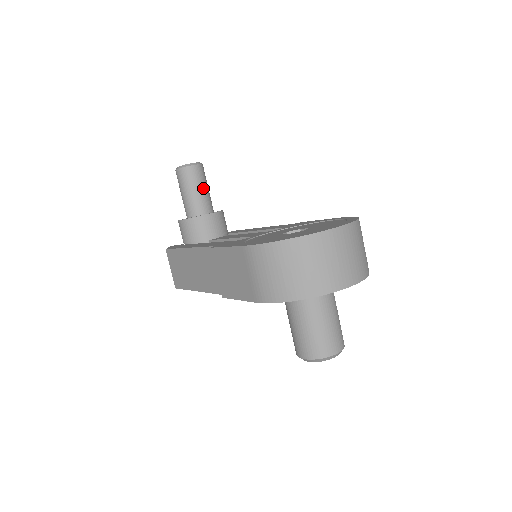
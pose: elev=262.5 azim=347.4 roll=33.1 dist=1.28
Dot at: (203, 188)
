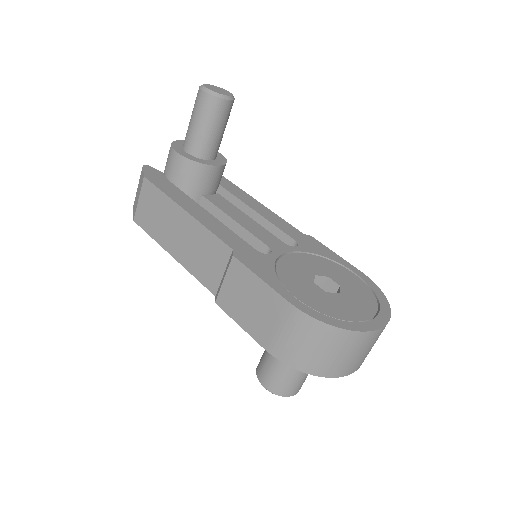
Dot at: (222, 130)
